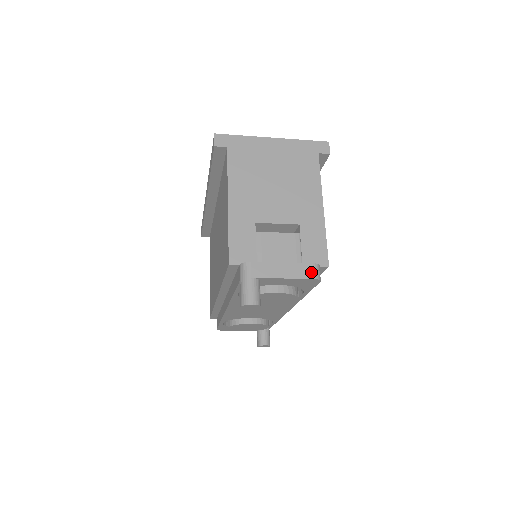
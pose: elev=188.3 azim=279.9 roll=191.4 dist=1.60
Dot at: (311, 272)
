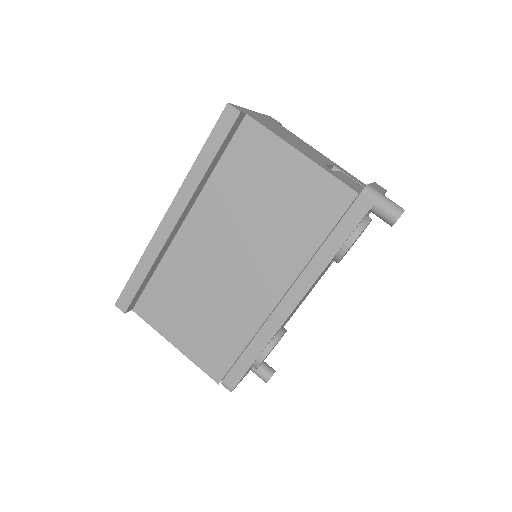
Dot at: (382, 187)
